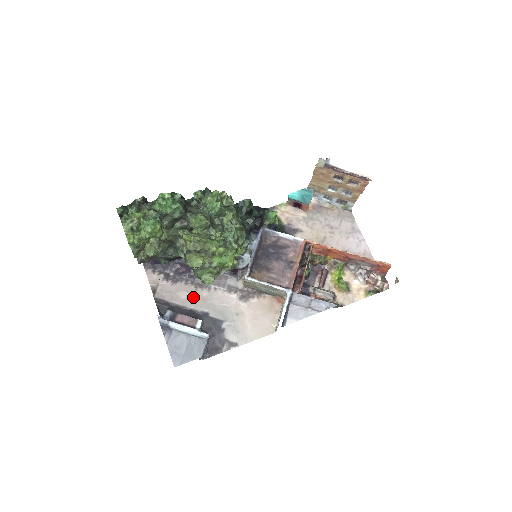
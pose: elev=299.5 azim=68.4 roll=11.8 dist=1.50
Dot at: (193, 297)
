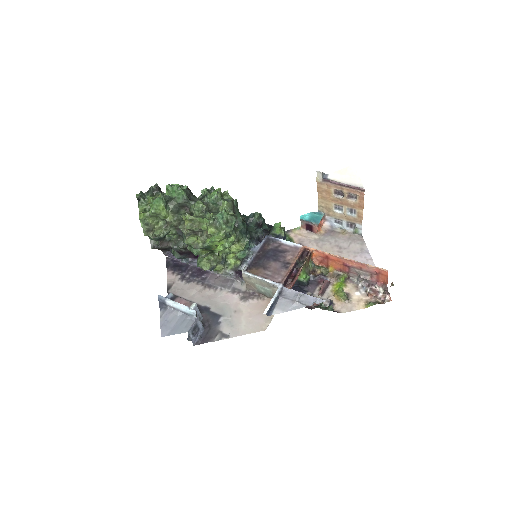
Dot at: (200, 294)
